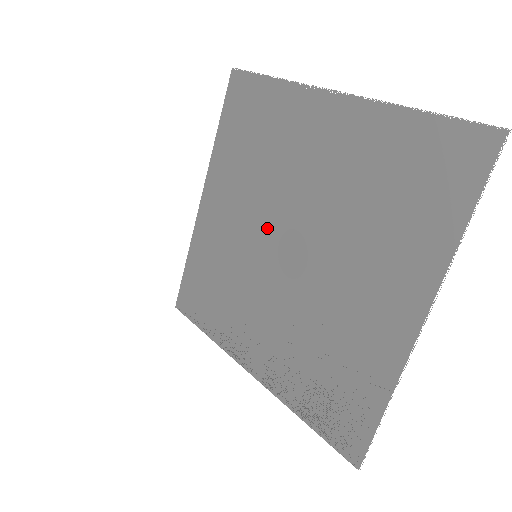
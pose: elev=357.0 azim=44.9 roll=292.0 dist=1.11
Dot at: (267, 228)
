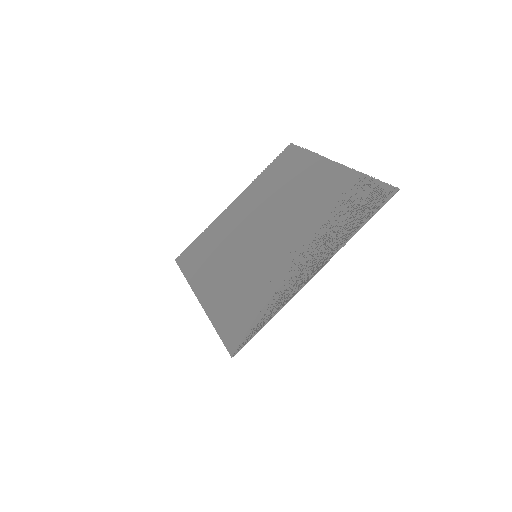
Dot at: (249, 245)
